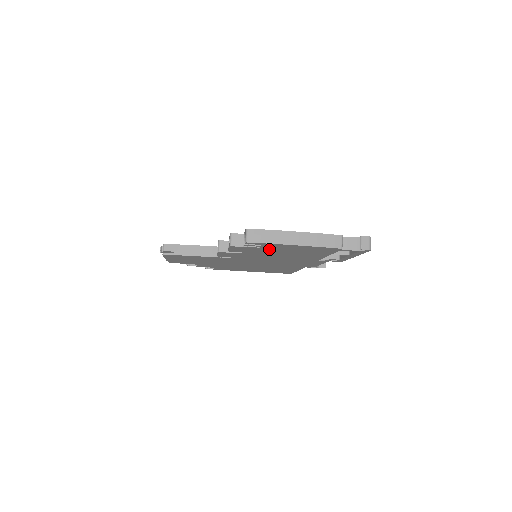
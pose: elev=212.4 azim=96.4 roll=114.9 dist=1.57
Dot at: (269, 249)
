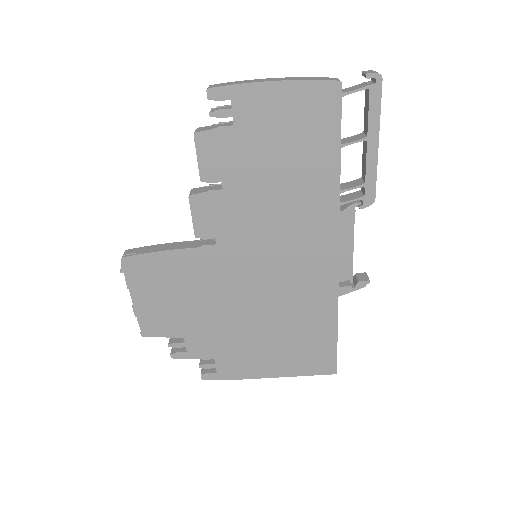
Dot at: (249, 136)
